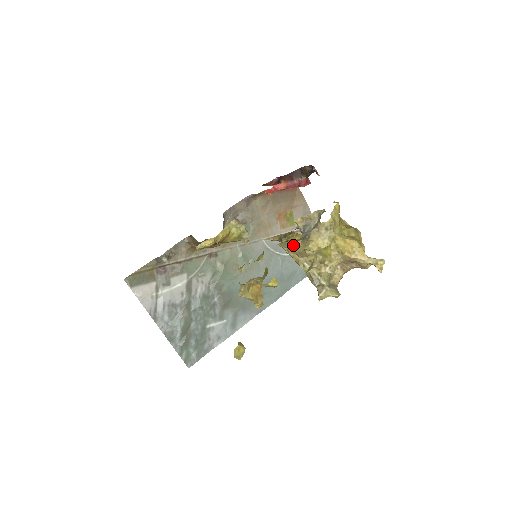
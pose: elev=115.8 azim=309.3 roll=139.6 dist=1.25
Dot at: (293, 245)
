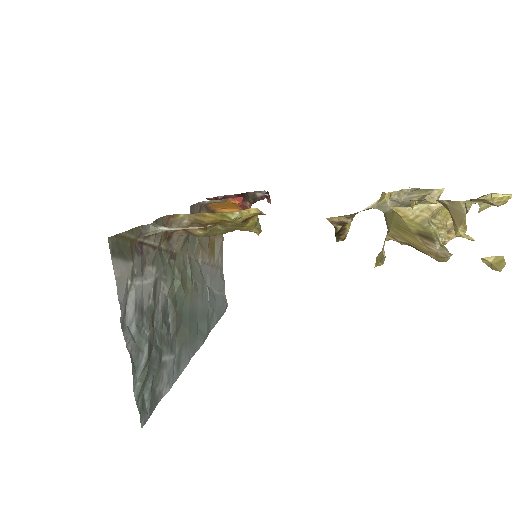
Dot at: (418, 204)
